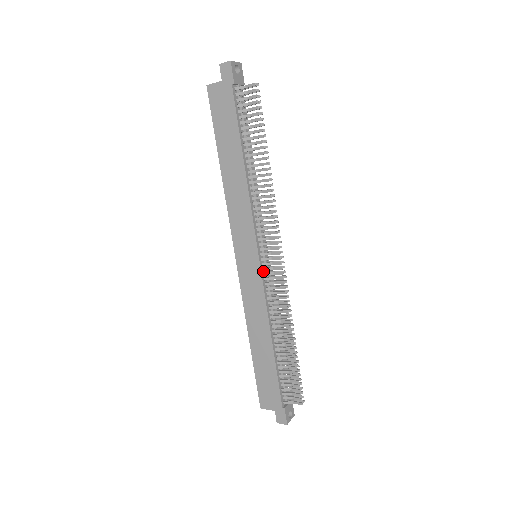
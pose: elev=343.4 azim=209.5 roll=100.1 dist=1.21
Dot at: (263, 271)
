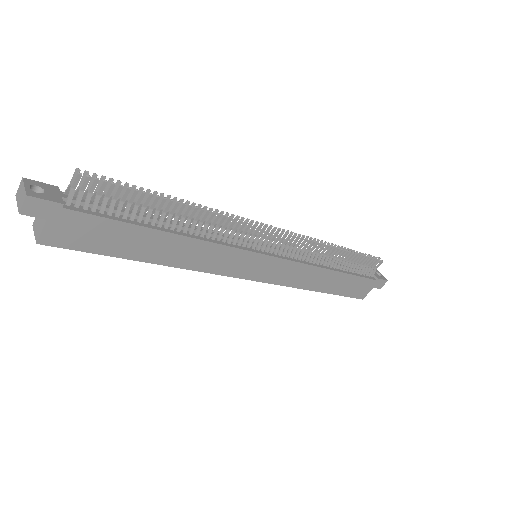
Dot at: (276, 255)
